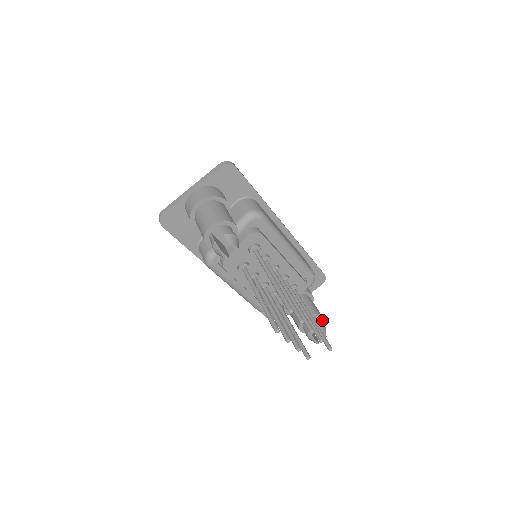
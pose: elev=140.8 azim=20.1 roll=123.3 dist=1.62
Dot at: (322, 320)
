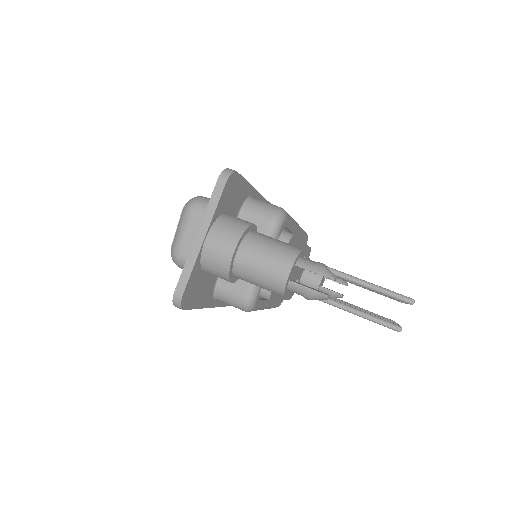
Dot at: occluded
